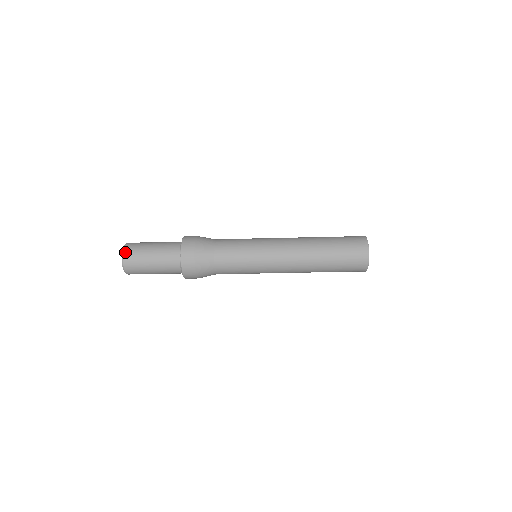
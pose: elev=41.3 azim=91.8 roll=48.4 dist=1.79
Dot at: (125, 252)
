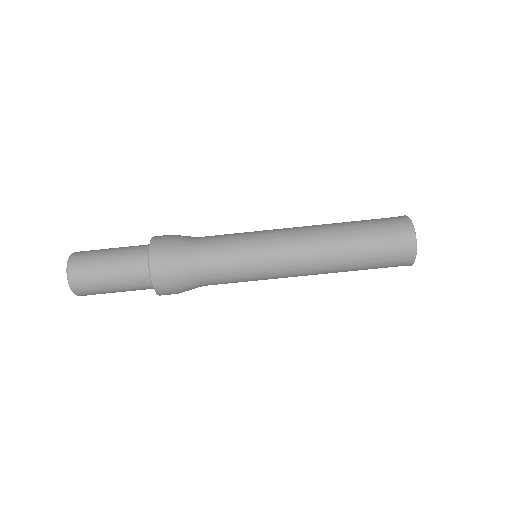
Dot at: (71, 263)
